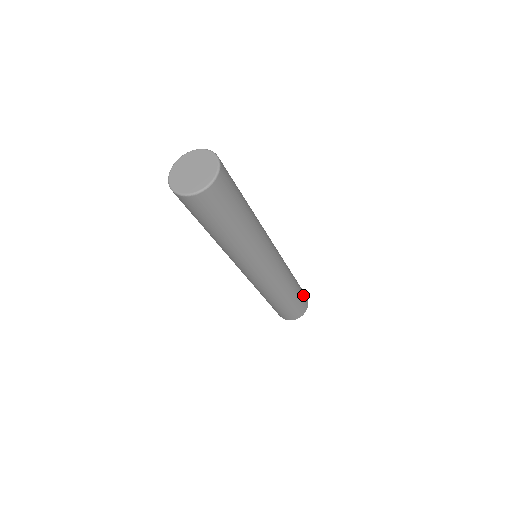
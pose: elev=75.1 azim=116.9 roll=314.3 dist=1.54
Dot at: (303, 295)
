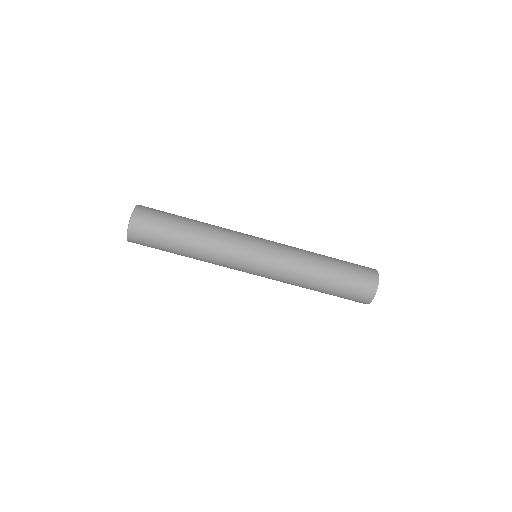
Dot at: (357, 265)
